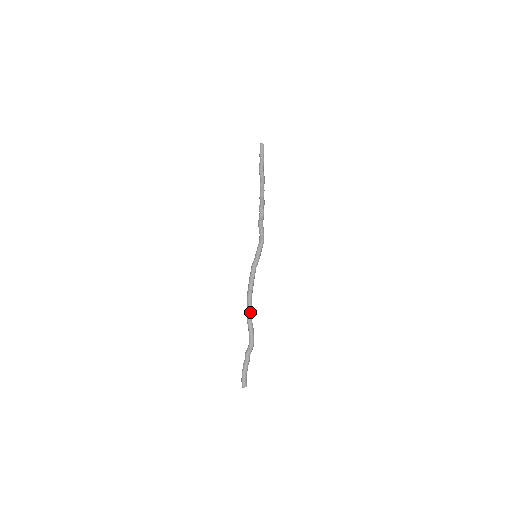
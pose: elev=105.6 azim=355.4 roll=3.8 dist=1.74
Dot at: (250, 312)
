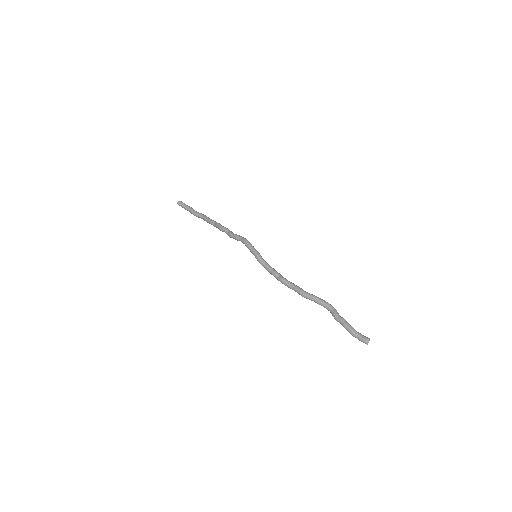
Dot at: (298, 289)
